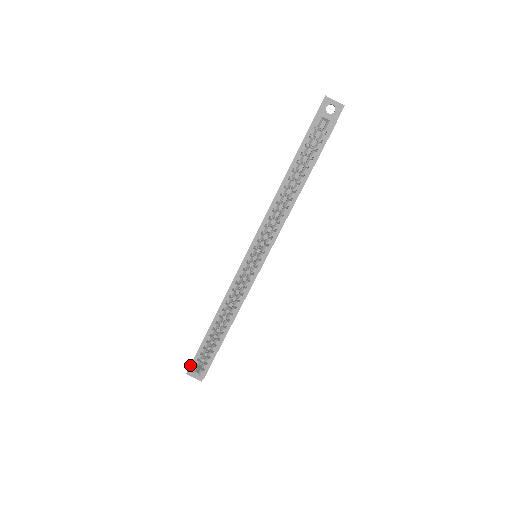
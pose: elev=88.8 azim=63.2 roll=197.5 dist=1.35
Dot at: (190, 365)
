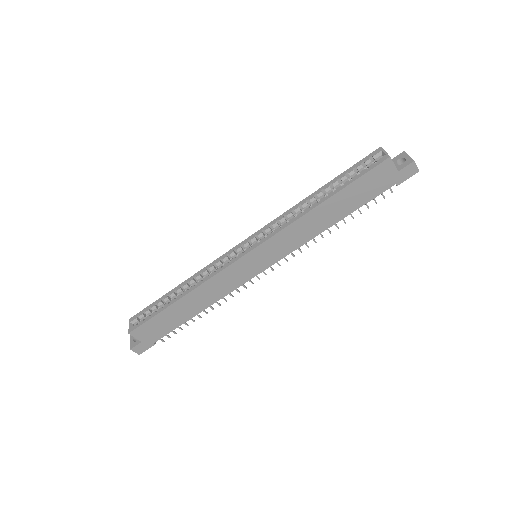
Dot at: (136, 314)
